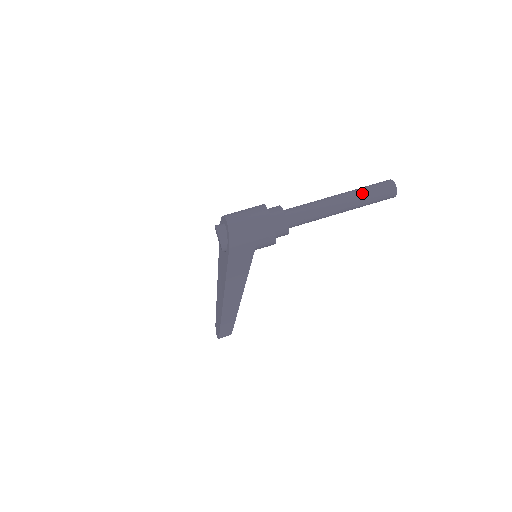
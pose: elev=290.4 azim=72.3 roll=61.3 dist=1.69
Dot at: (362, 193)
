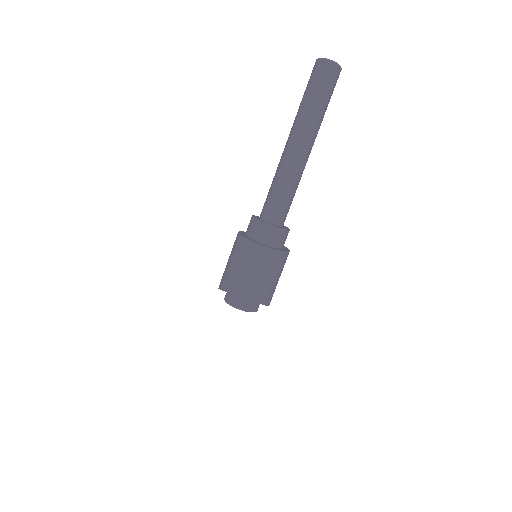
Dot at: (318, 115)
